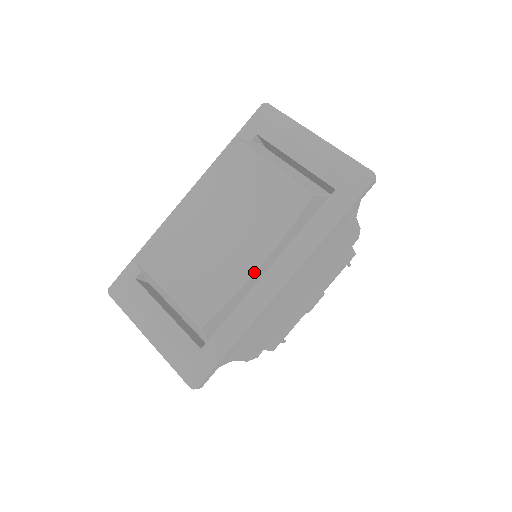
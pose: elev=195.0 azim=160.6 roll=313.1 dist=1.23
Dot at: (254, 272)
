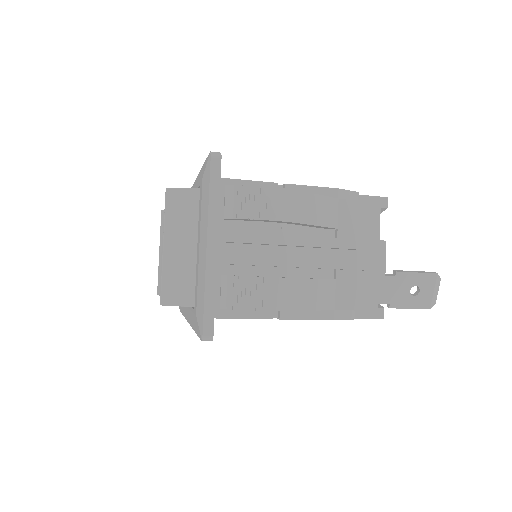
Dot at: occluded
